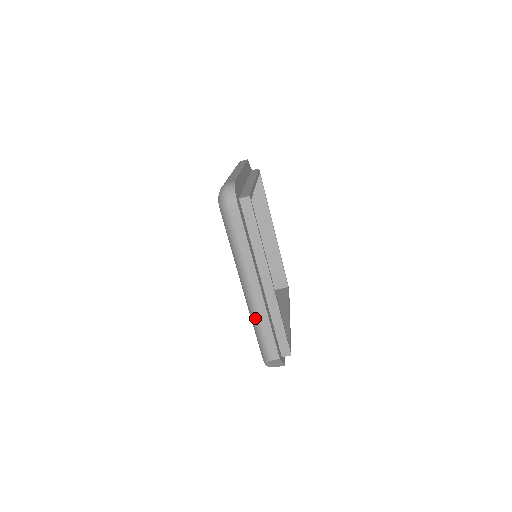
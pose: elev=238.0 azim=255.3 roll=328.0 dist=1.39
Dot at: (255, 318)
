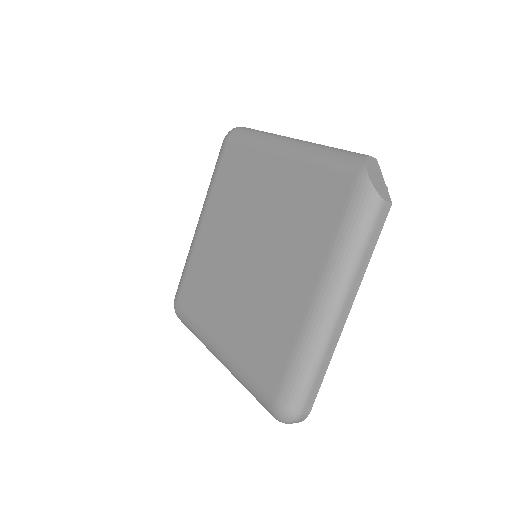
Dot at: occluded
